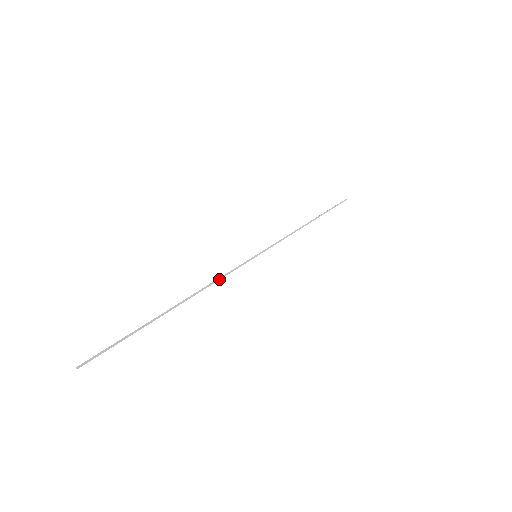
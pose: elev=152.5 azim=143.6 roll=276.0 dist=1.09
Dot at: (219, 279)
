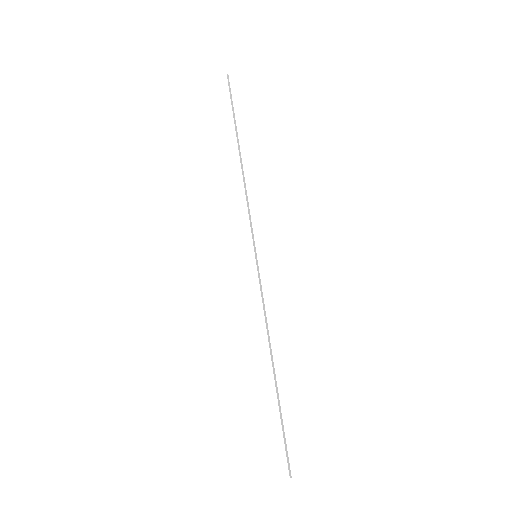
Dot at: (264, 313)
